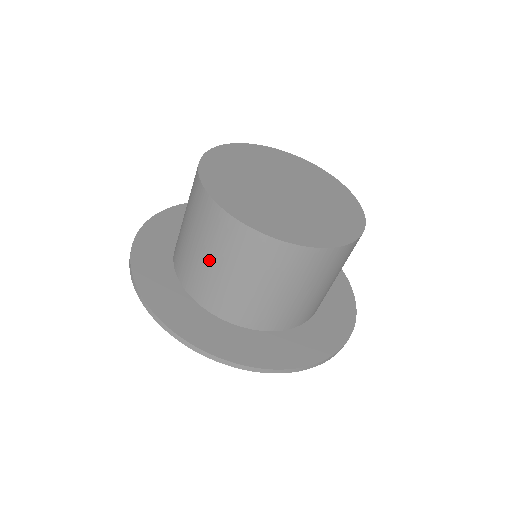
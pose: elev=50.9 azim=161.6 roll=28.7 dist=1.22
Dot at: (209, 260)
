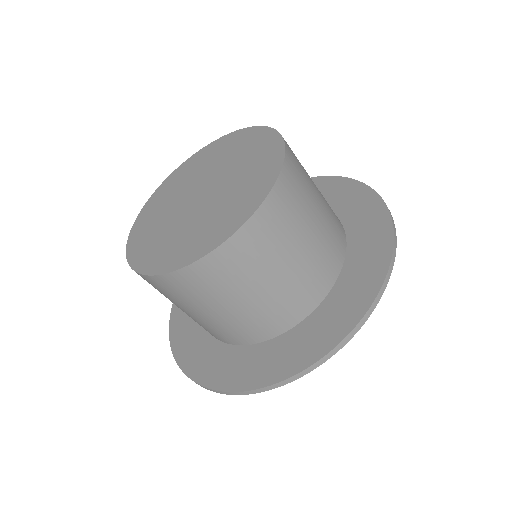
Dot at: (193, 313)
